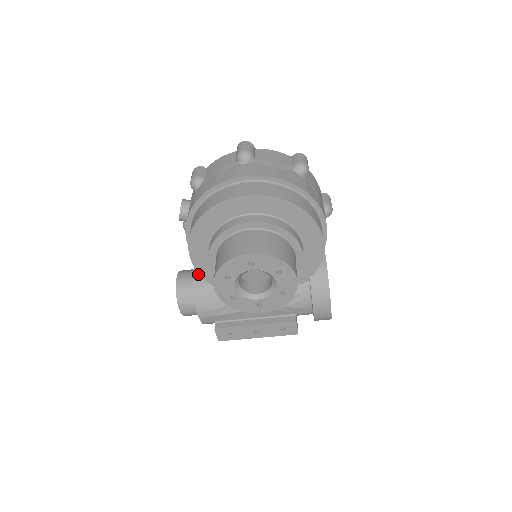
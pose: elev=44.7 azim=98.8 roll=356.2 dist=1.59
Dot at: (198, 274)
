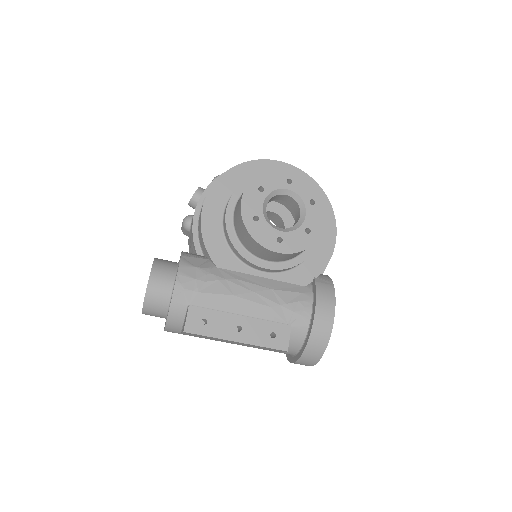
Dot at: occluded
